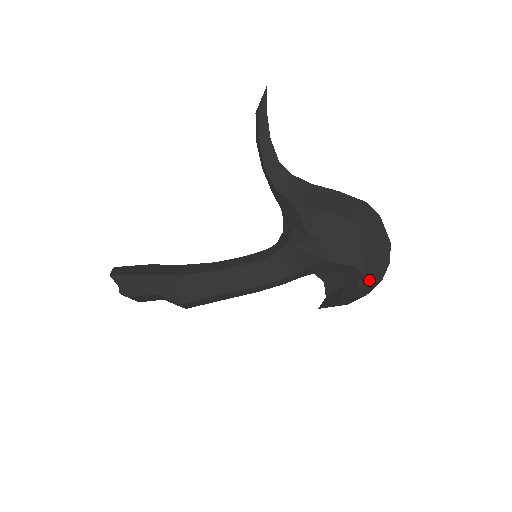
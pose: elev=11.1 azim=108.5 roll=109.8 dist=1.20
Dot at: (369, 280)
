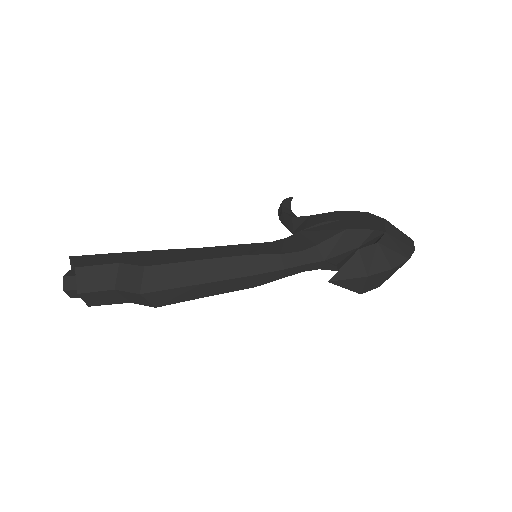
Dot at: (393, 245)
